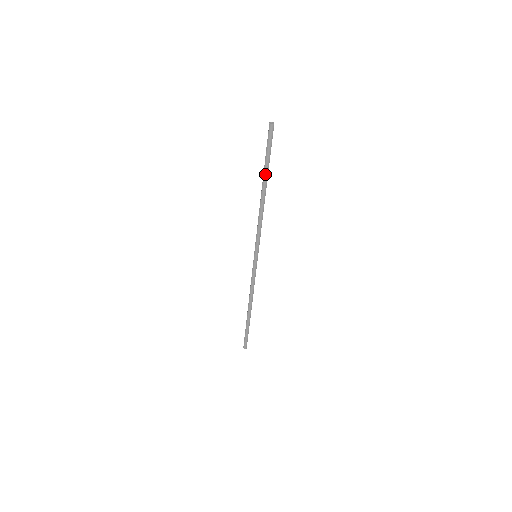
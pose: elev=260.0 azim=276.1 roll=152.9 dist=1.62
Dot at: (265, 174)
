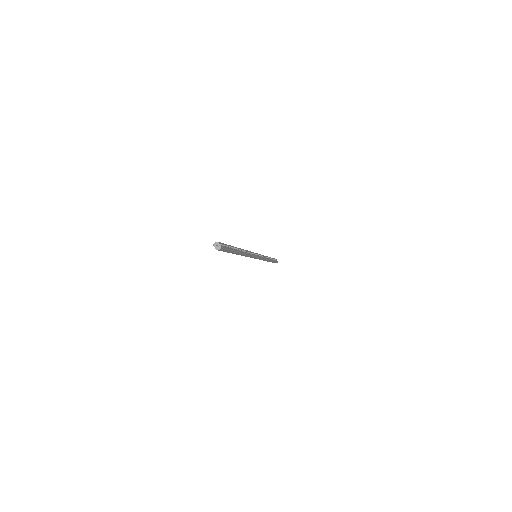
Dot at: (234, 253)
